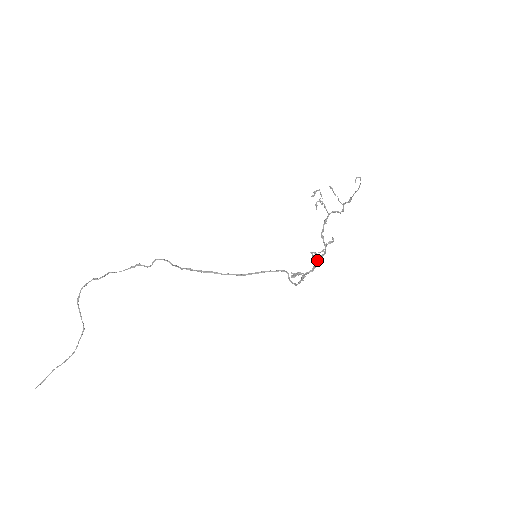
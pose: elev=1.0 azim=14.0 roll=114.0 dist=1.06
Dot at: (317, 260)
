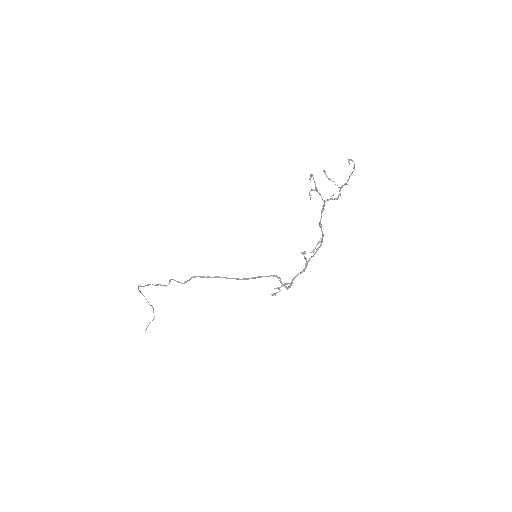
Dot at: (311, 257)
